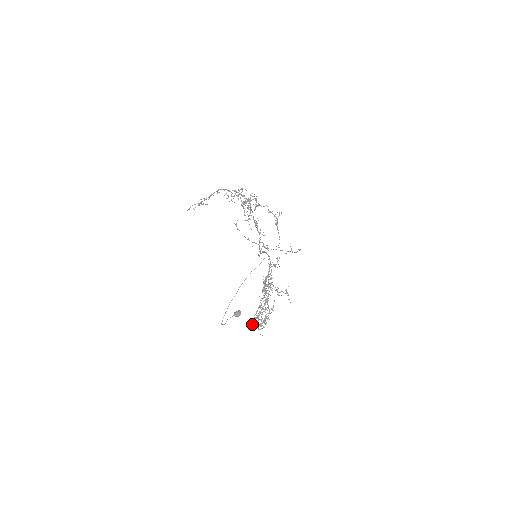
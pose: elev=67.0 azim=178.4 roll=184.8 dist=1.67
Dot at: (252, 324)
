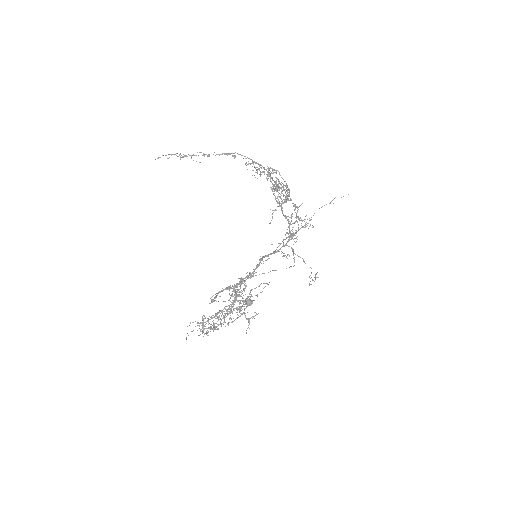
Dot at: occluded
